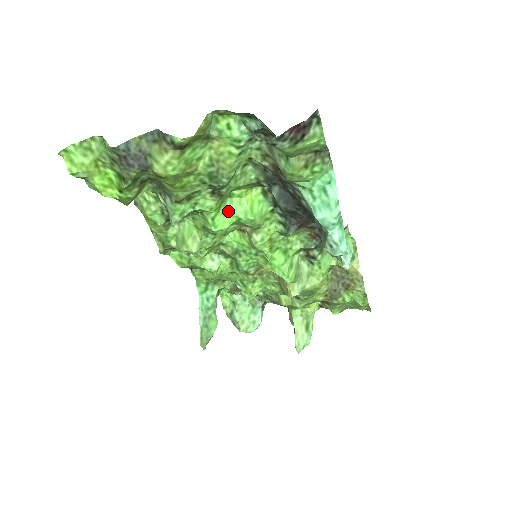
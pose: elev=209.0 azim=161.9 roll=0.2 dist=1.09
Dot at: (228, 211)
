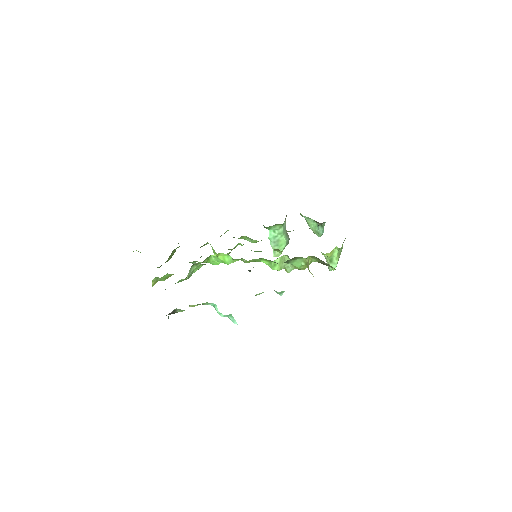
Dot at: (215, 260)
